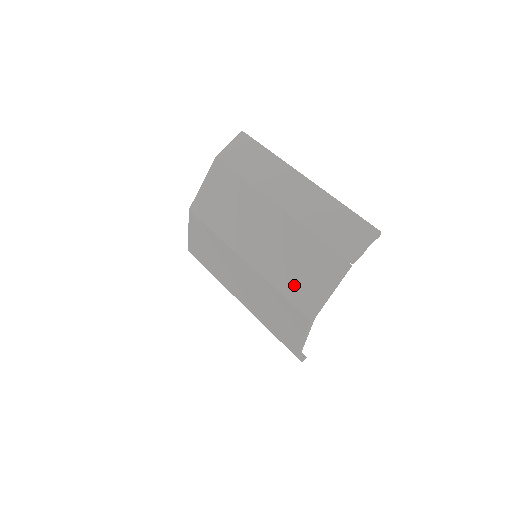
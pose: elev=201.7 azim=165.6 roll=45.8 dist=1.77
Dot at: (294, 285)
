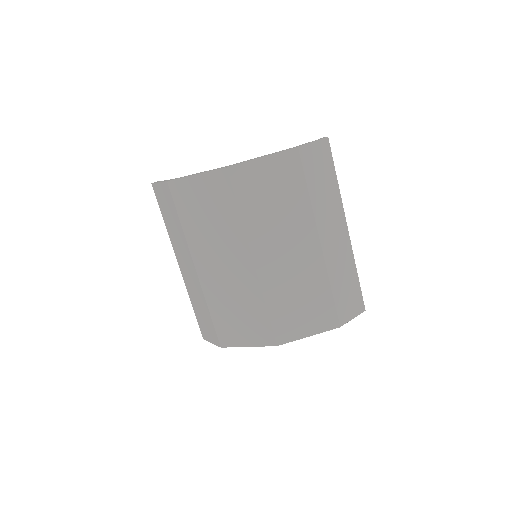
Dot at: (285, 313)
